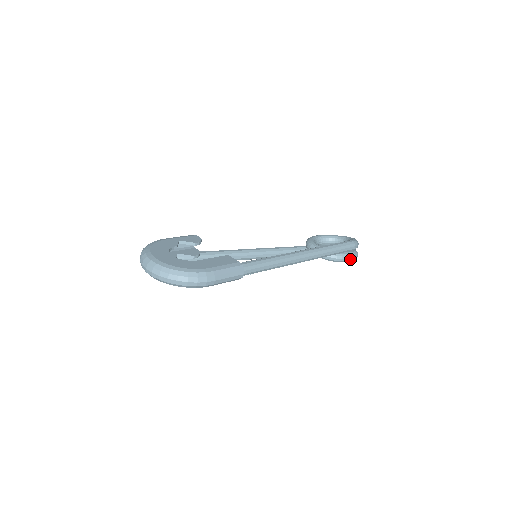
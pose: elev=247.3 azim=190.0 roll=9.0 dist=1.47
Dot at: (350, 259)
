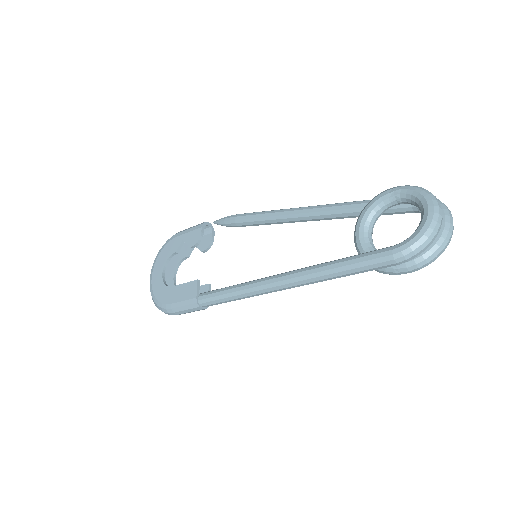
Dot at: (398, 274)
